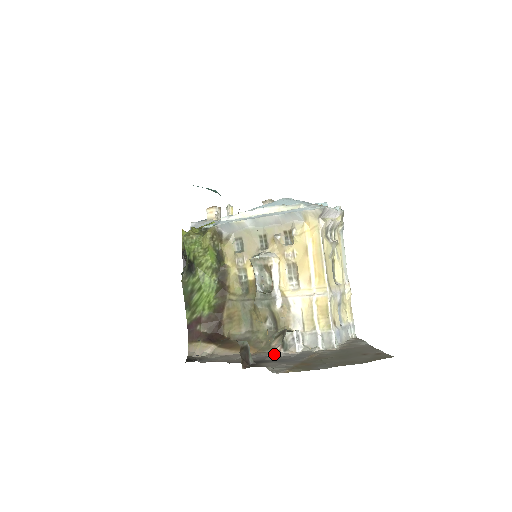
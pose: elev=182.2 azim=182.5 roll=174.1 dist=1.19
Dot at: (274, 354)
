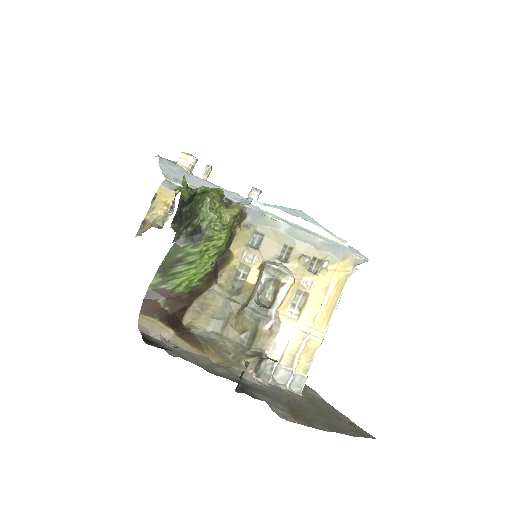
Dot at: (247, 376)
